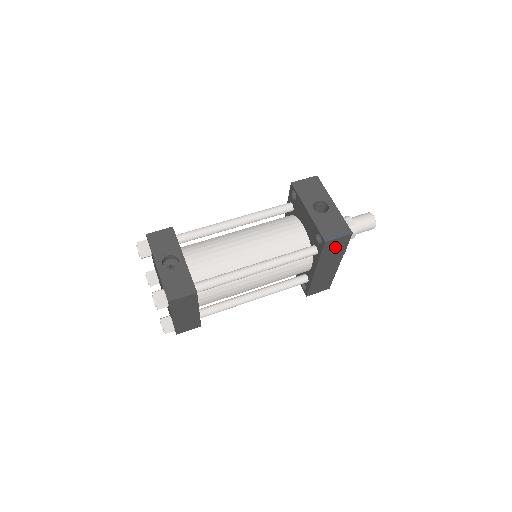
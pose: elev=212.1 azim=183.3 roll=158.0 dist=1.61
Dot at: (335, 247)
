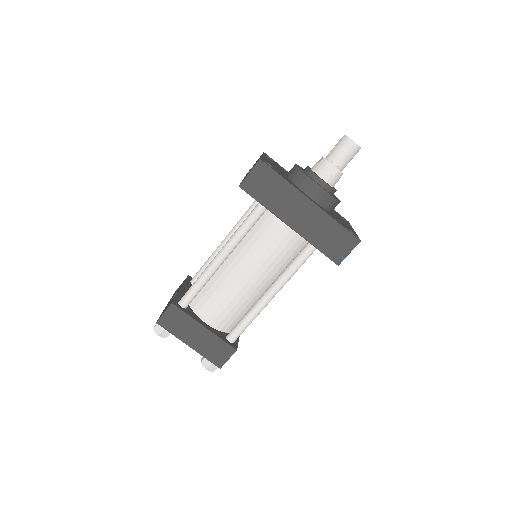
Dot at: (265, 185)
